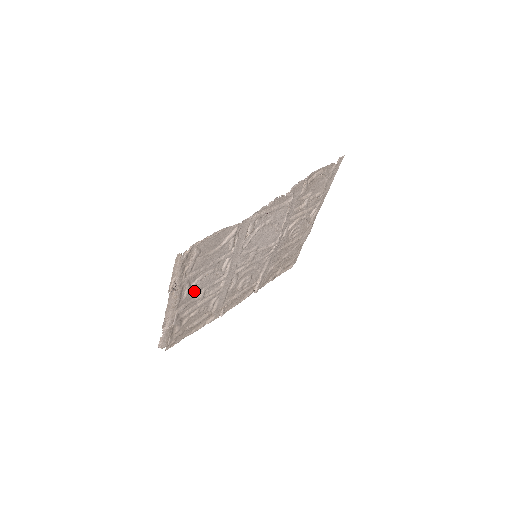
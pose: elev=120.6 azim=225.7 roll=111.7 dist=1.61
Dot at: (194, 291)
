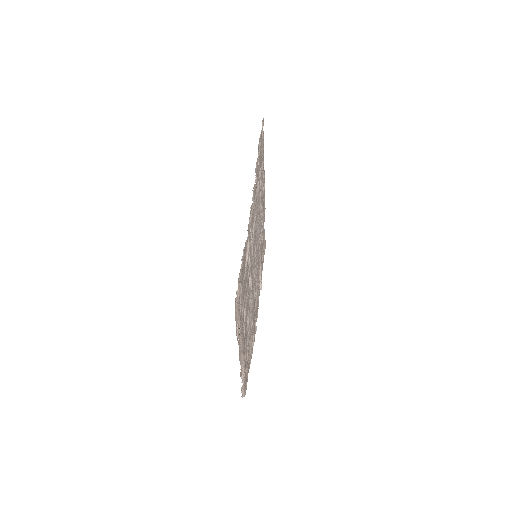
Dot at: (245, 324)
